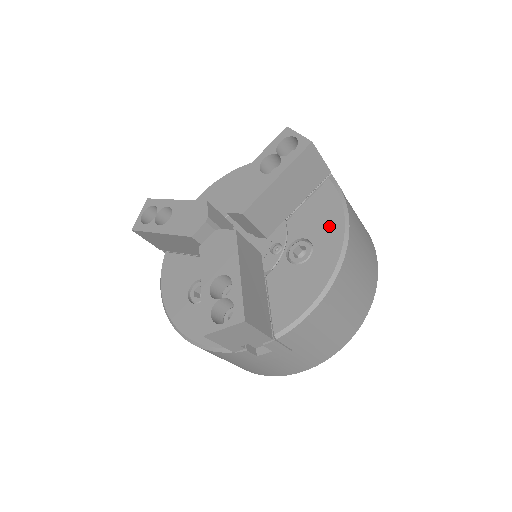
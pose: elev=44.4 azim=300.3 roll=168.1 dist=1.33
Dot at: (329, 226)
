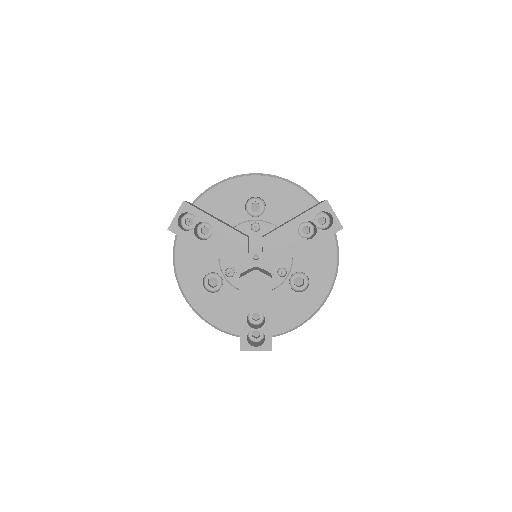
Dot at: (324, 271)
